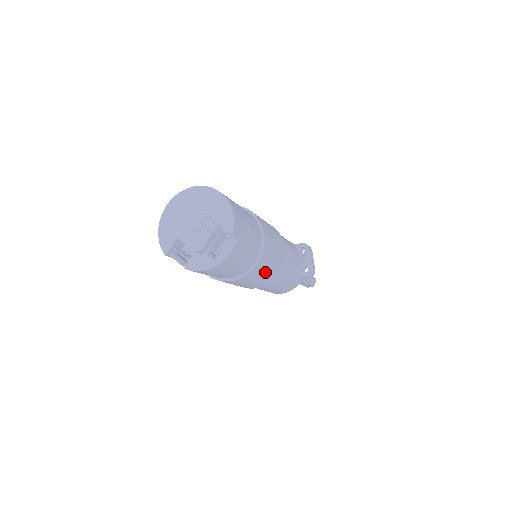
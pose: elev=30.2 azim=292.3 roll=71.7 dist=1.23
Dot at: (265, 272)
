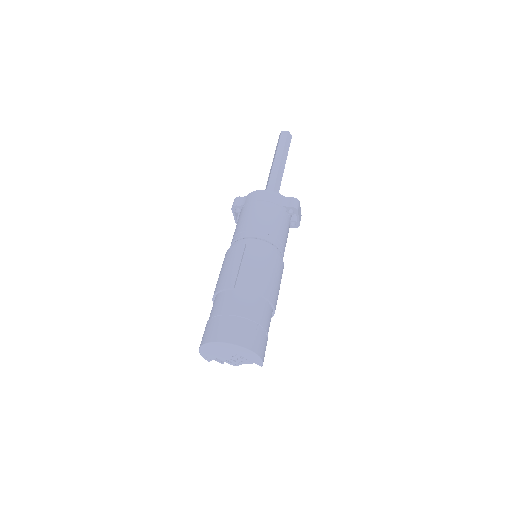
Dot at: occluded
